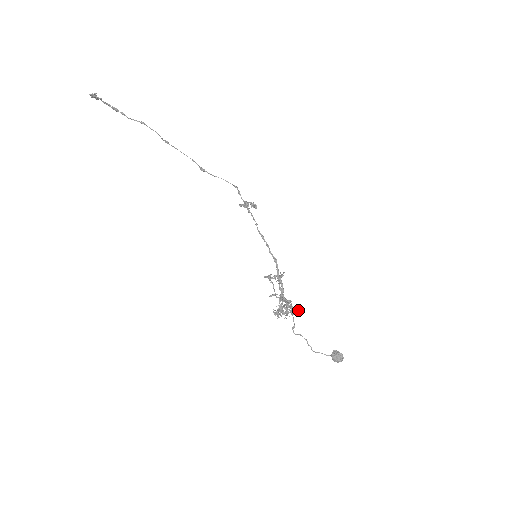
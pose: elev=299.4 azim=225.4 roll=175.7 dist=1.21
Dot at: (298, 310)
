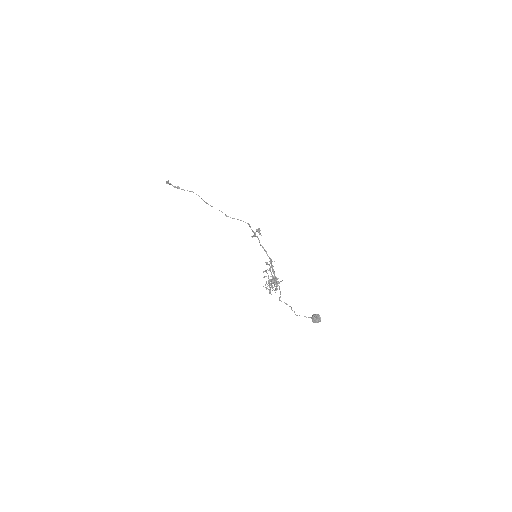
Dot at: (281, 281)
